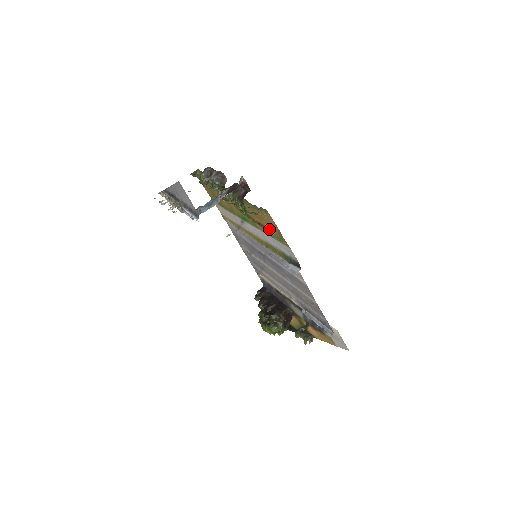
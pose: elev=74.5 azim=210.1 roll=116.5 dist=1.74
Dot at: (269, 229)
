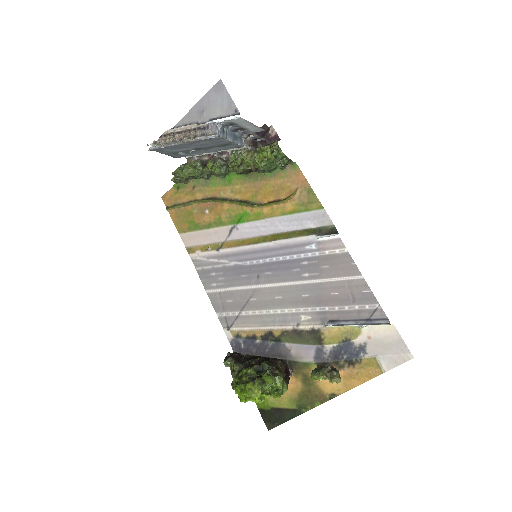
Dot at: (290, 200)
